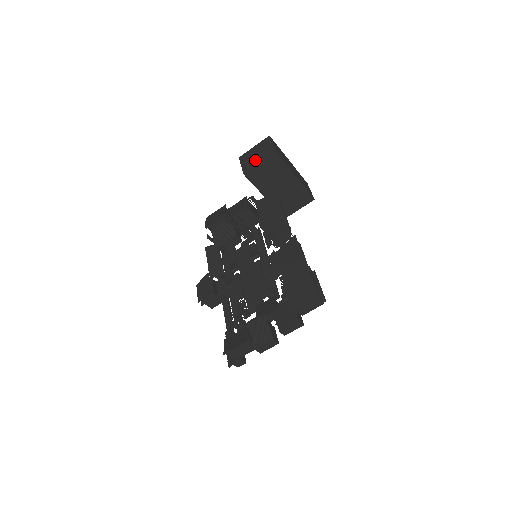
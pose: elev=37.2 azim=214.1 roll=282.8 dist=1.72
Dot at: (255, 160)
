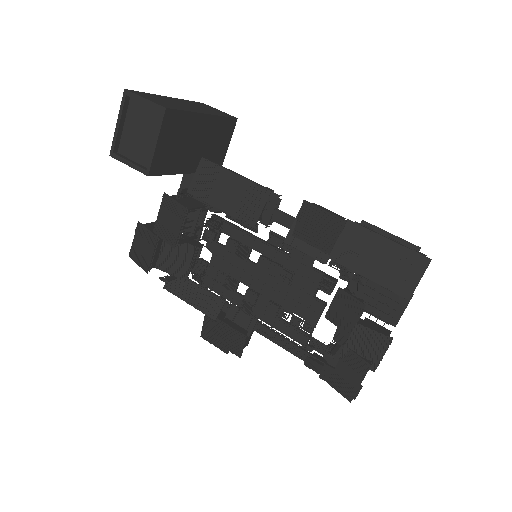
Dot at: (140, 142)
